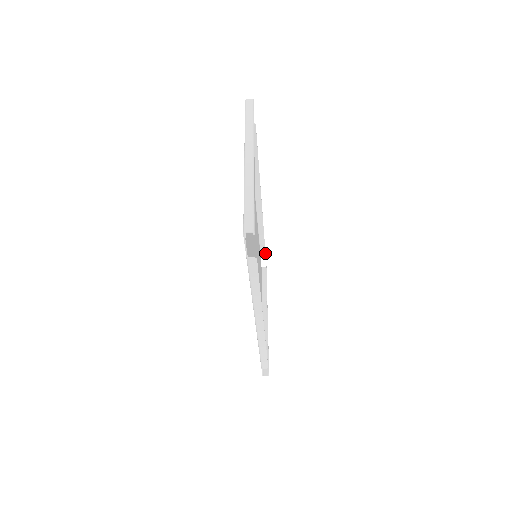
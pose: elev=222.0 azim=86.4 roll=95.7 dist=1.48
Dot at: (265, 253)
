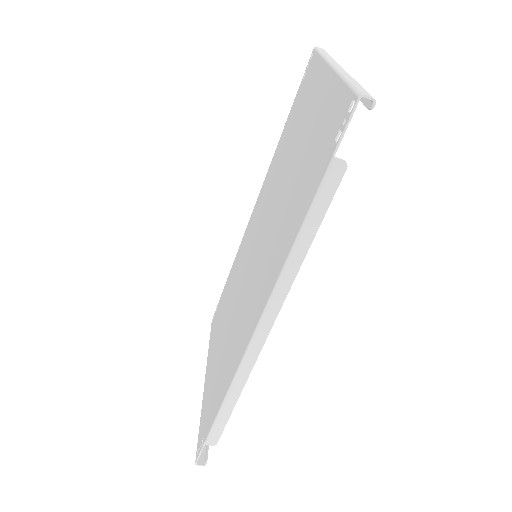
Dot at: occluded
